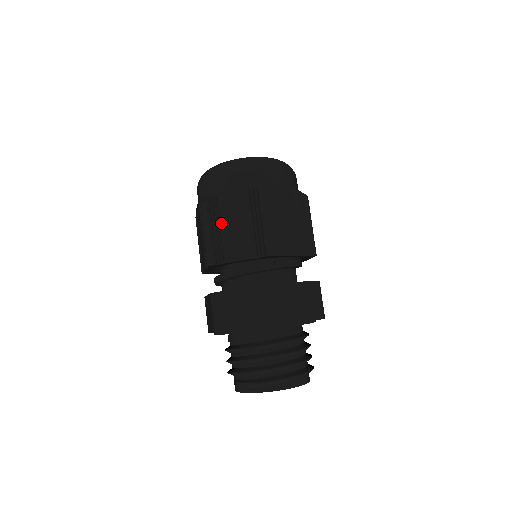
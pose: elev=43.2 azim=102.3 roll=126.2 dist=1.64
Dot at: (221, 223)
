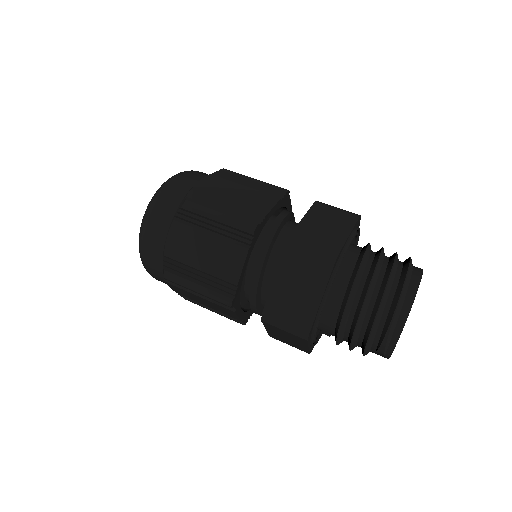
Dot at: (194, 266)
